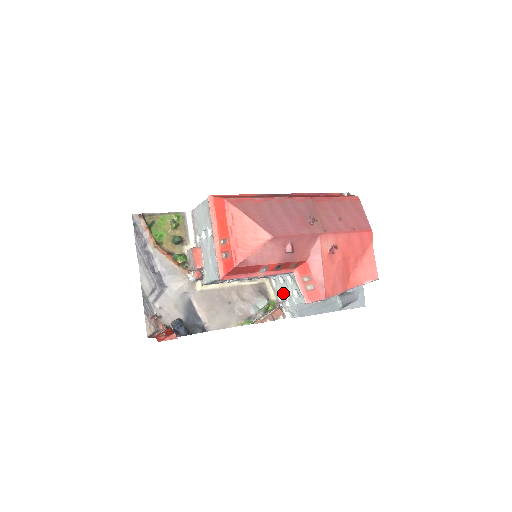
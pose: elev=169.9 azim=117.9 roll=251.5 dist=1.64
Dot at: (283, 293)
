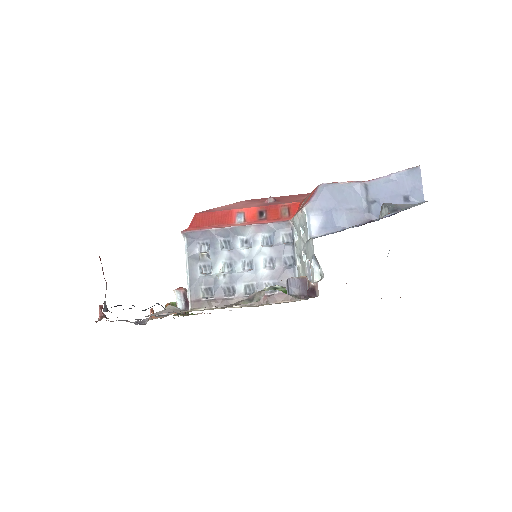
Dot at: occluded
